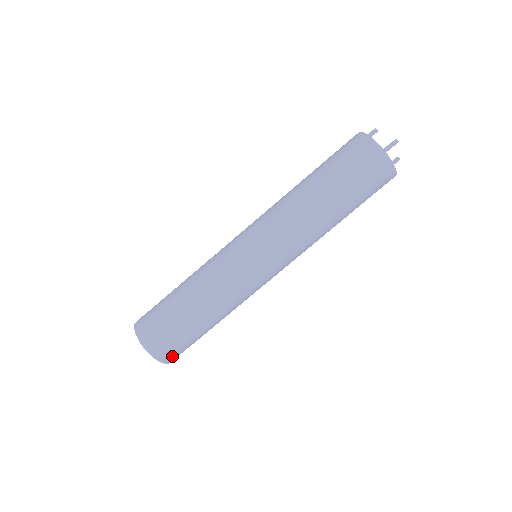
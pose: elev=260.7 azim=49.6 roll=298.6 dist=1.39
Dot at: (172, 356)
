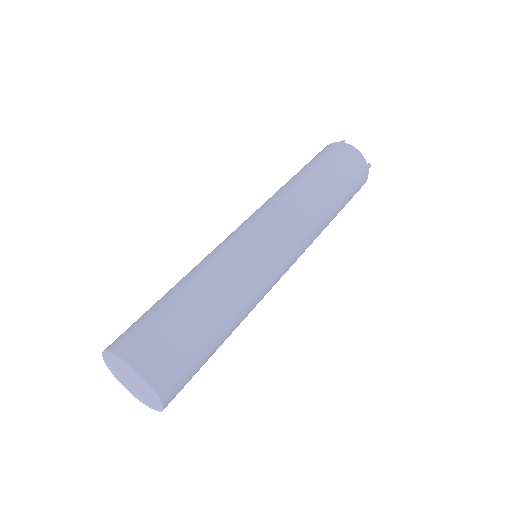
Dot at: (146, 355)
